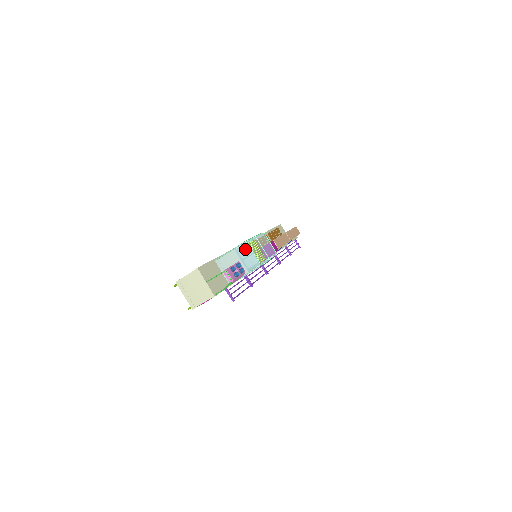
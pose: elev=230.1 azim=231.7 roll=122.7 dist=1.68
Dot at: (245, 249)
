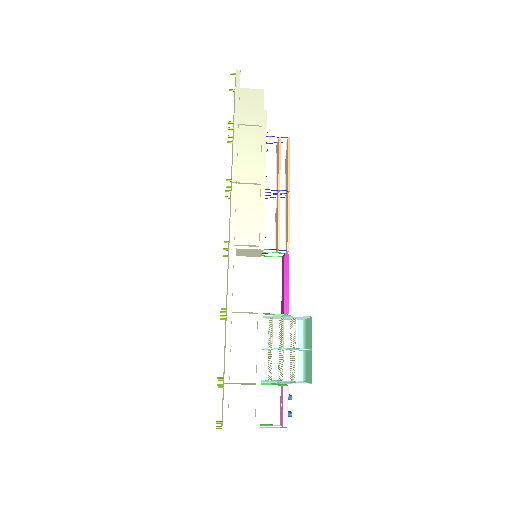
Dot at: (304, 383)
